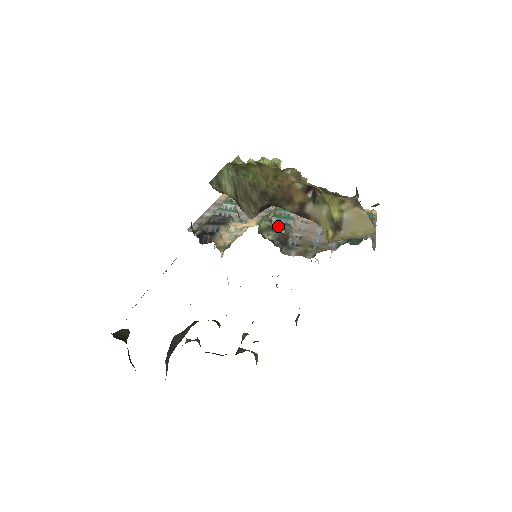
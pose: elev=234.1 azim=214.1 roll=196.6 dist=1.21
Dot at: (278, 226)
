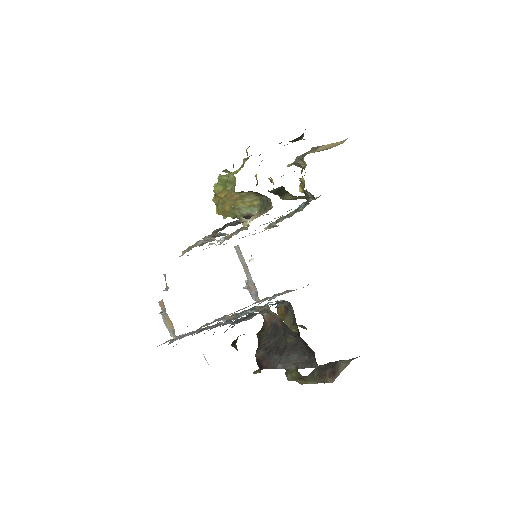
Dot at: (263, 215)
